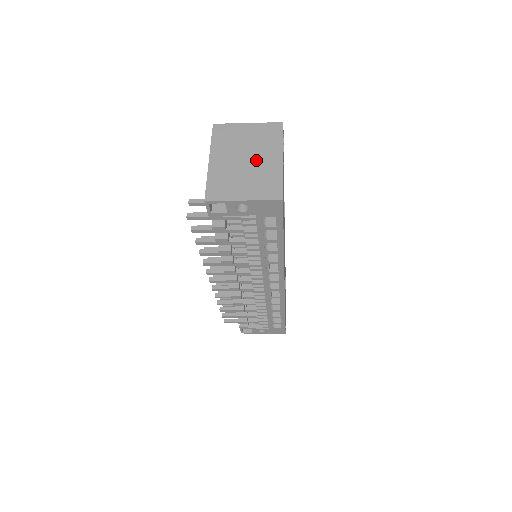
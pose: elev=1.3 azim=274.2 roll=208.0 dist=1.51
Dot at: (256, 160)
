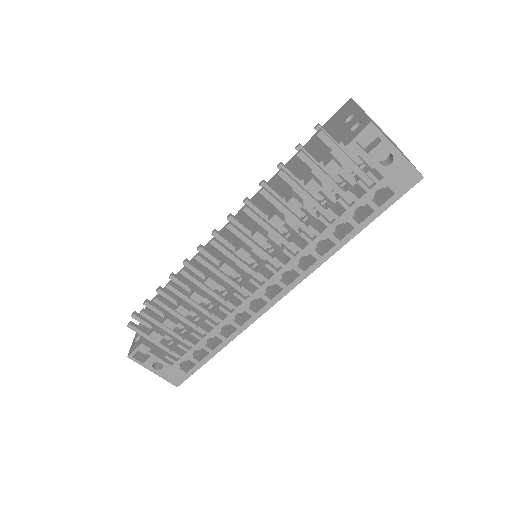
Dot at: (392, 142)
